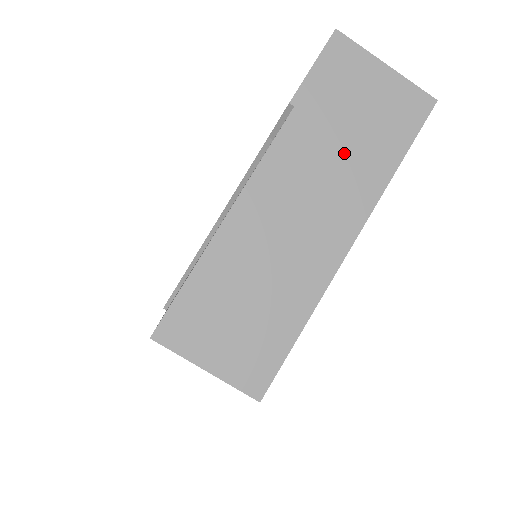
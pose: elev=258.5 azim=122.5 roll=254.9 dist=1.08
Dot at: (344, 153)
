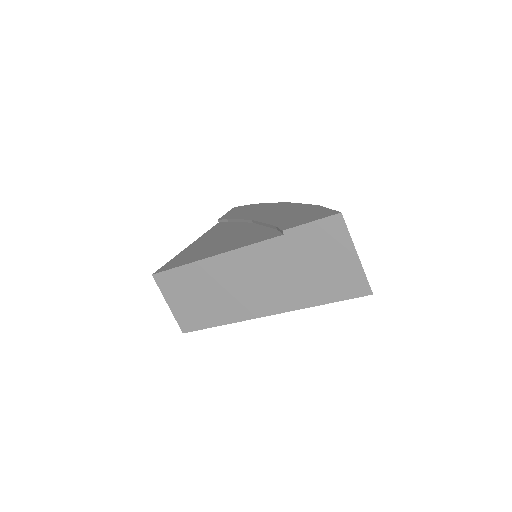
Dot at: (294, 276)
